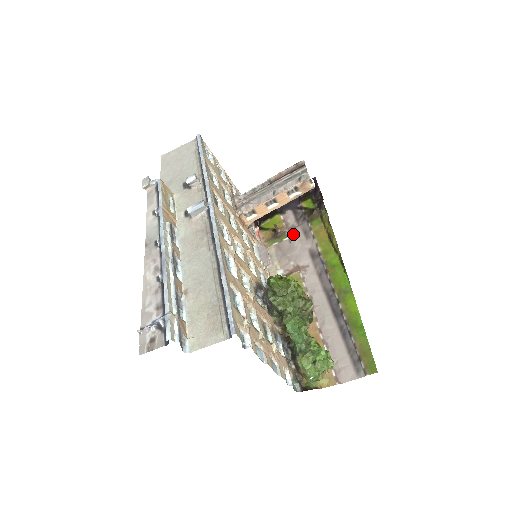
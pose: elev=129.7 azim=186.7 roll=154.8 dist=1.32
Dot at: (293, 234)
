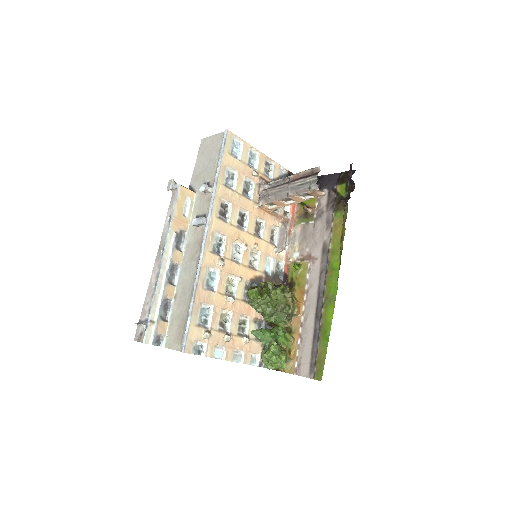
Dot at: (319, 219)
